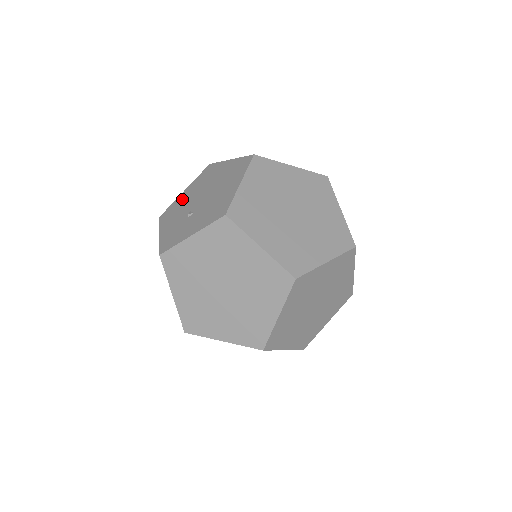
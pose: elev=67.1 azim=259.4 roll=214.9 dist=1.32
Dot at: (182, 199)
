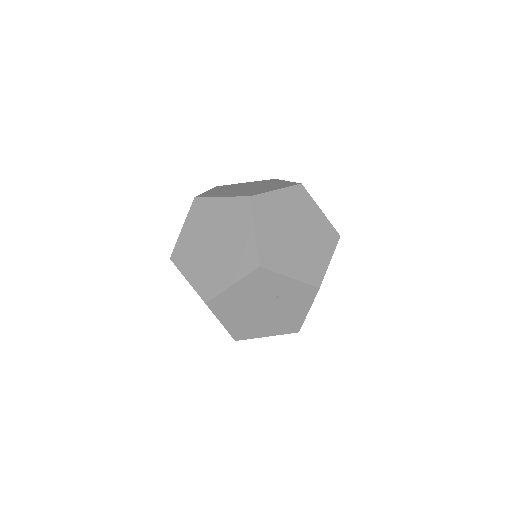
Dot at: occluded
